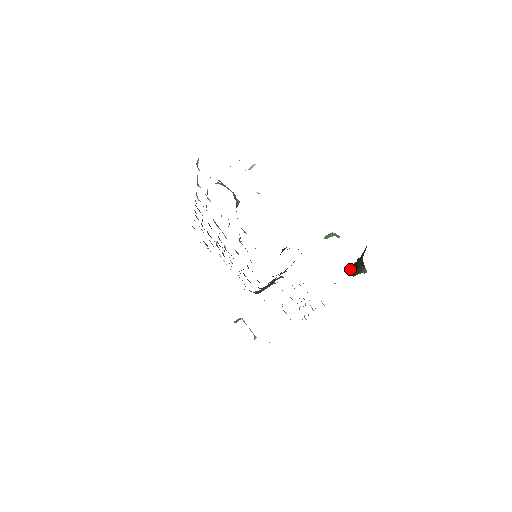
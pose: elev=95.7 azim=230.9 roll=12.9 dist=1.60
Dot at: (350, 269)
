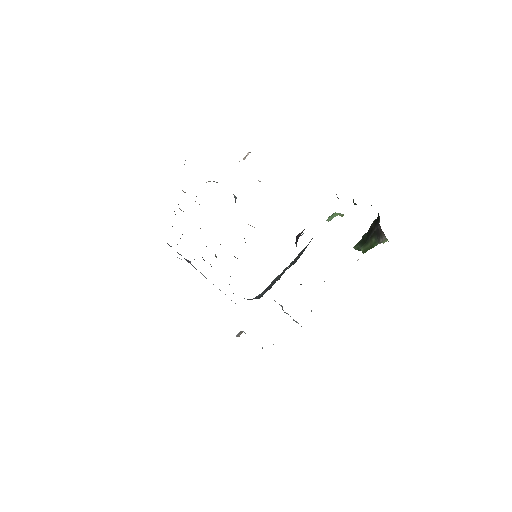
Dot at: (356, 248)
